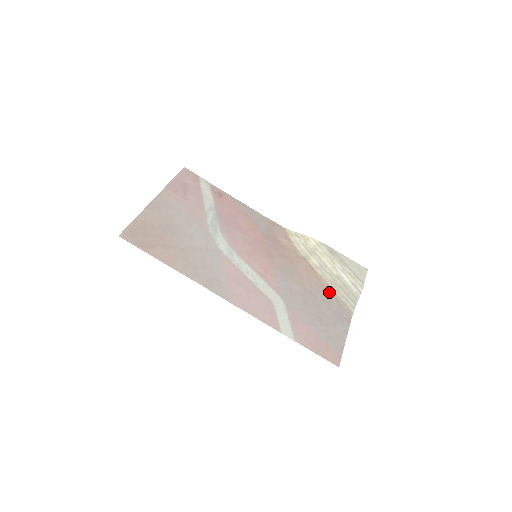
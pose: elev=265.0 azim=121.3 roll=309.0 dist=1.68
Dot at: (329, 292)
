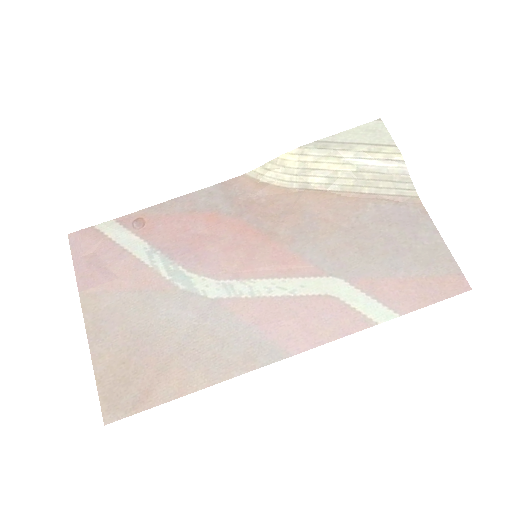
Dot at: (369, 201)
